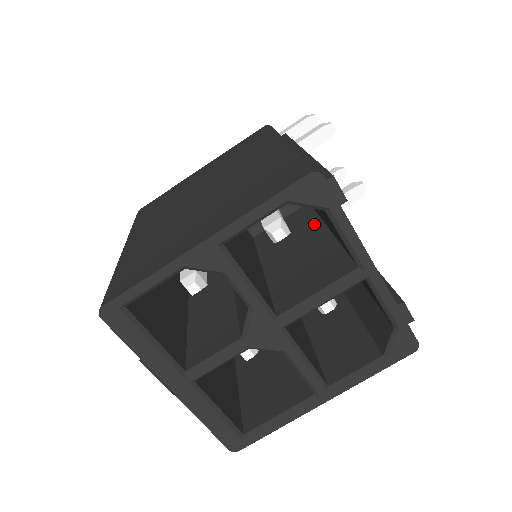
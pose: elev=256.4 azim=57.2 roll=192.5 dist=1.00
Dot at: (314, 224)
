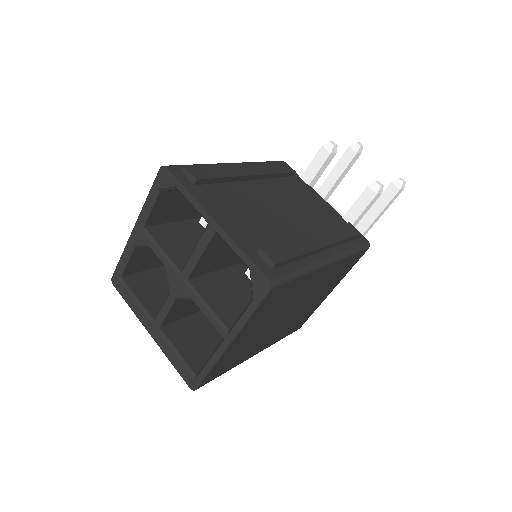
Dot at: occluded
